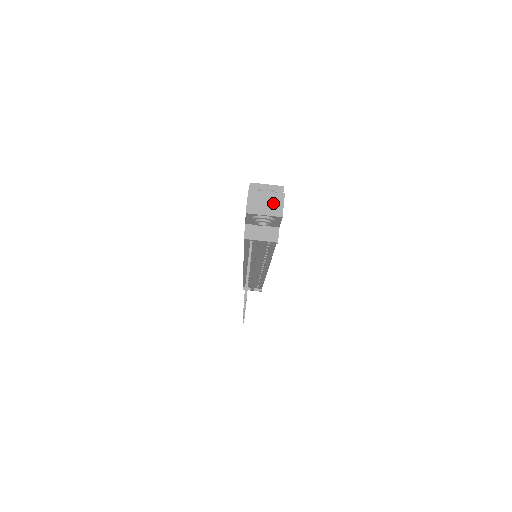
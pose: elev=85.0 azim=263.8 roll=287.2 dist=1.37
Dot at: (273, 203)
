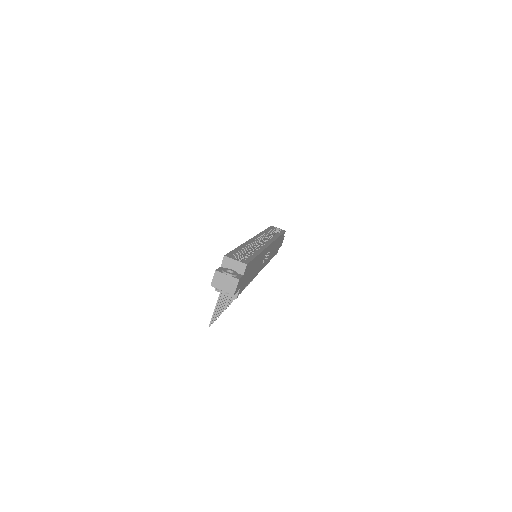
Dot at: (230, 284)
